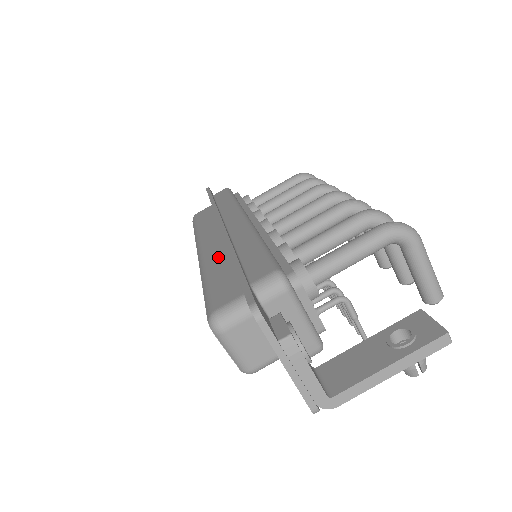
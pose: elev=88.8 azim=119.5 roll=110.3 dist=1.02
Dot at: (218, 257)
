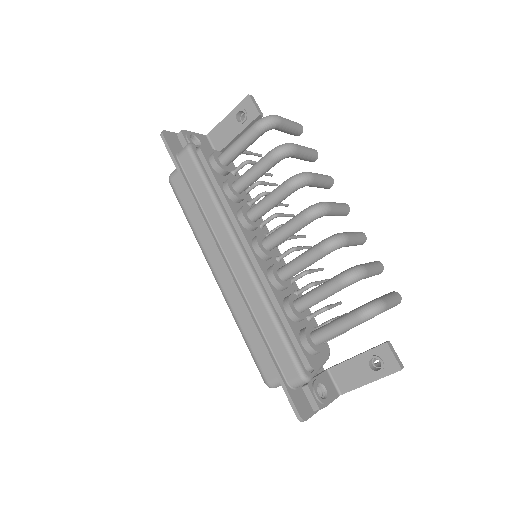
Dot at: (240, 306)
